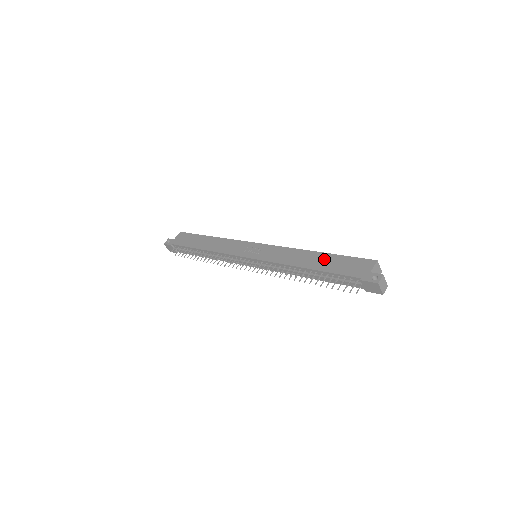
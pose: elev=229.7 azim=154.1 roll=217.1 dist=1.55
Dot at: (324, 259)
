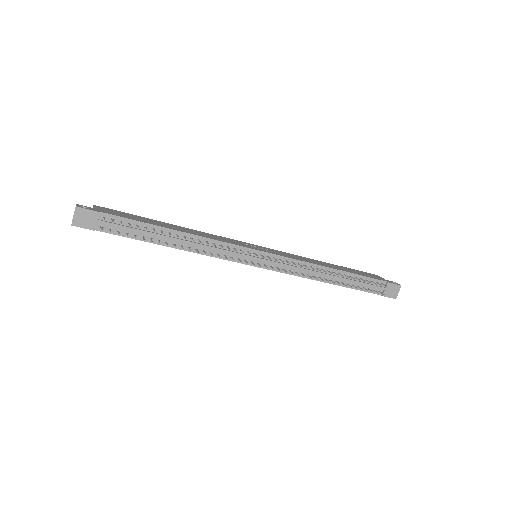
Dot at: (341, 267)
